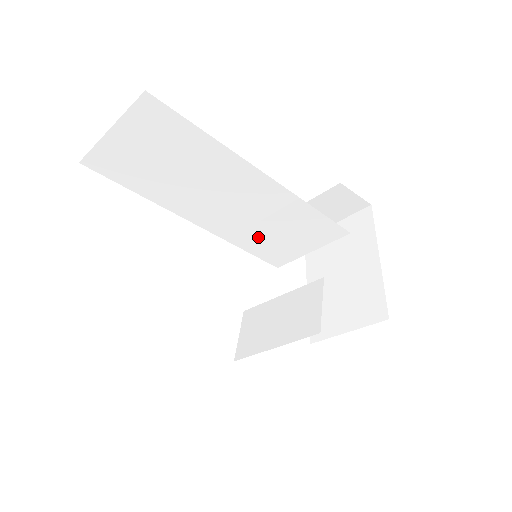
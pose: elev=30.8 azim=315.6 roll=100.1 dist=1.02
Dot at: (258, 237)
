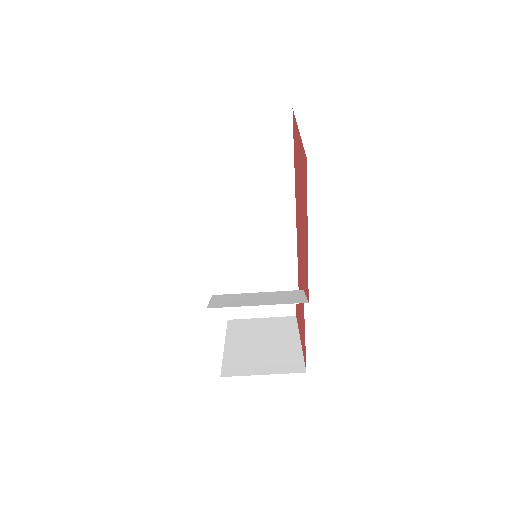
Dot at: (240, 263)
